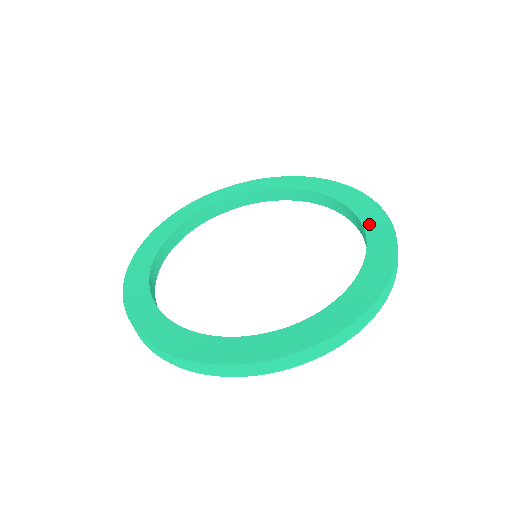
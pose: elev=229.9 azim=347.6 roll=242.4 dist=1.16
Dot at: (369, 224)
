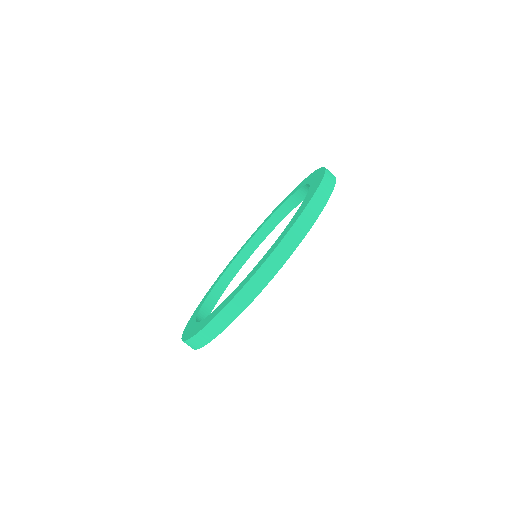
Dot at: (295, 215)
